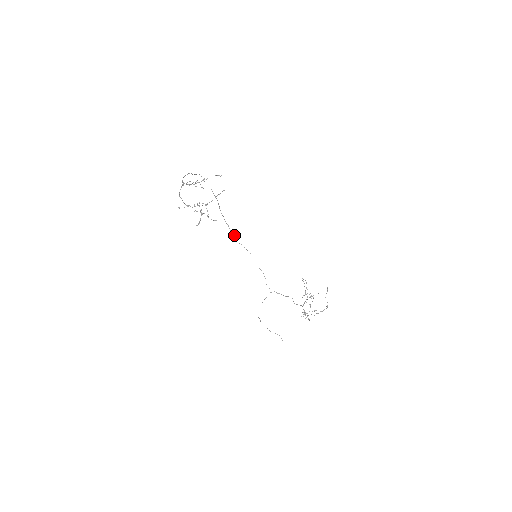
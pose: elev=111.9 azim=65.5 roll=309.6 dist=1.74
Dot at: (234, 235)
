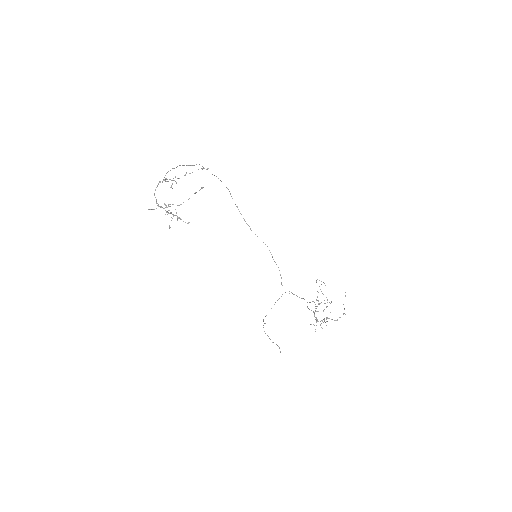
Dot at: occluded
